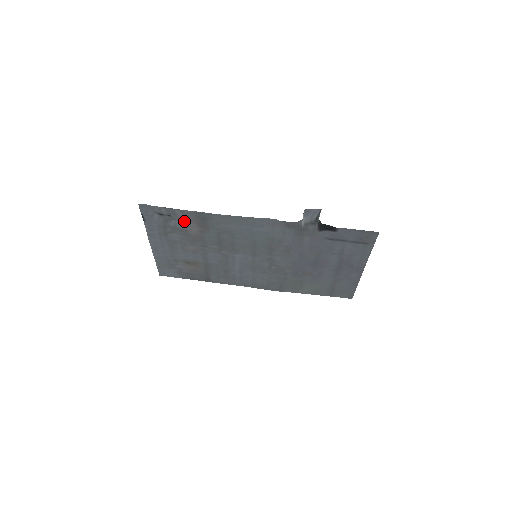
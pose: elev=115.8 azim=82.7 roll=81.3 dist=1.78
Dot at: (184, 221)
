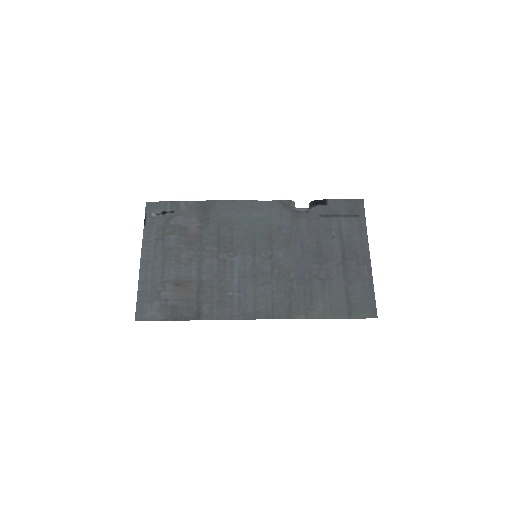
Dot at: (186, 215)
